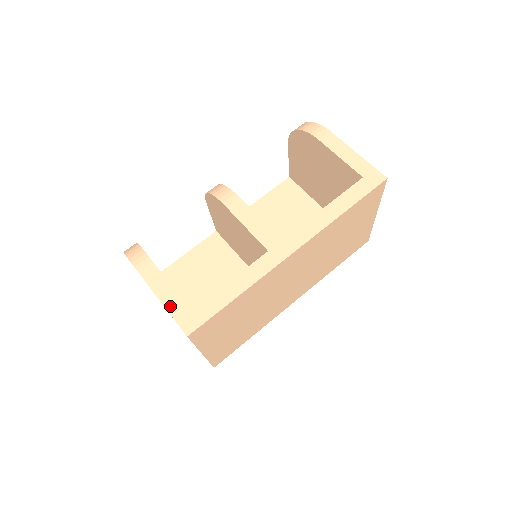
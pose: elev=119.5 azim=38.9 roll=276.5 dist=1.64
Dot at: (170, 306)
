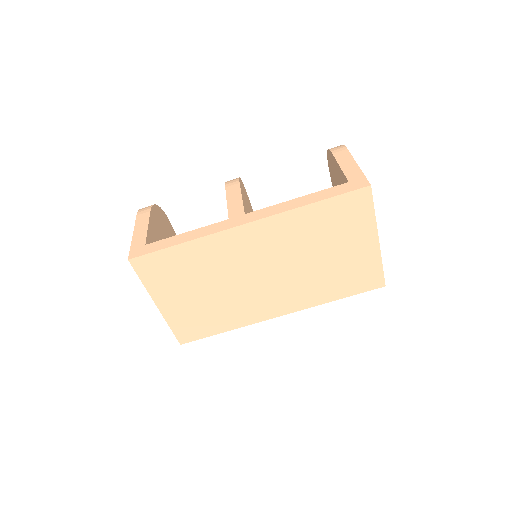
Dot at: (135, 239)
